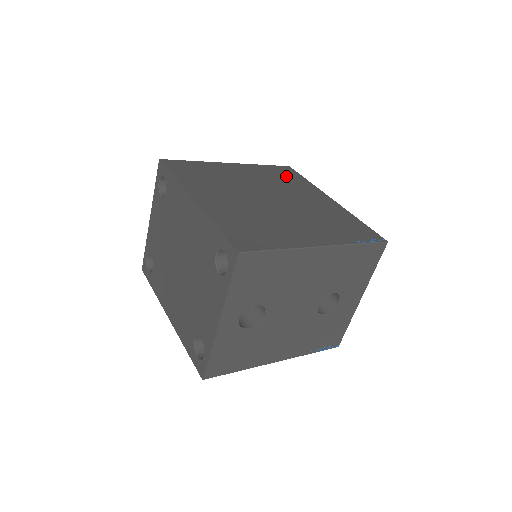
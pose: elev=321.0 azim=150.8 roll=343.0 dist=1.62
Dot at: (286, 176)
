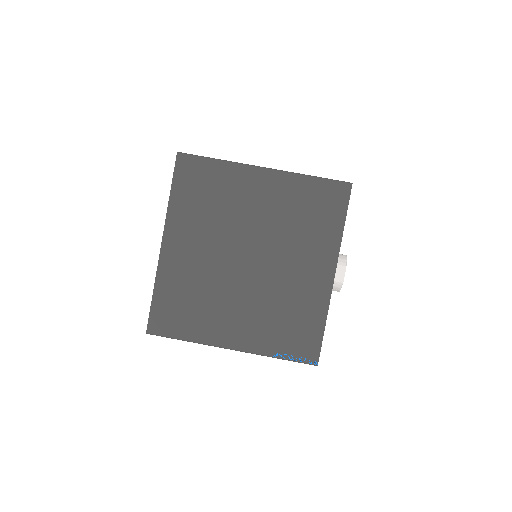
Dot at: (319, 211)
